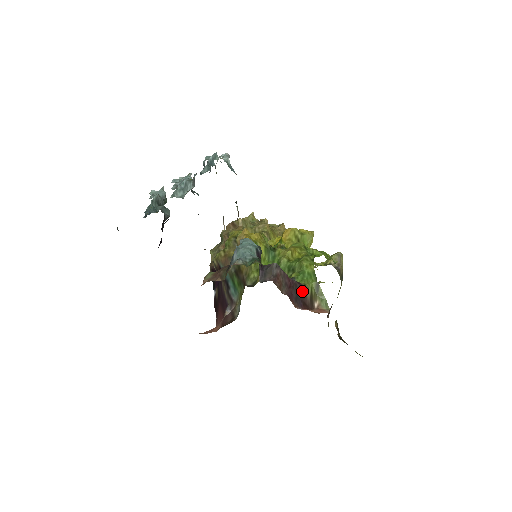
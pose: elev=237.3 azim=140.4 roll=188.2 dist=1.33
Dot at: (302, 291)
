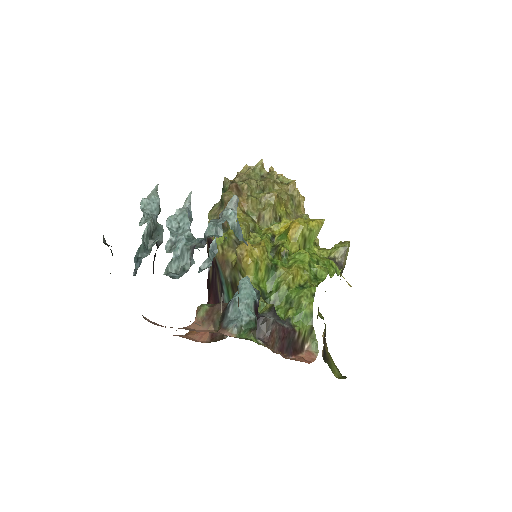
Dot at: (295, 338)
